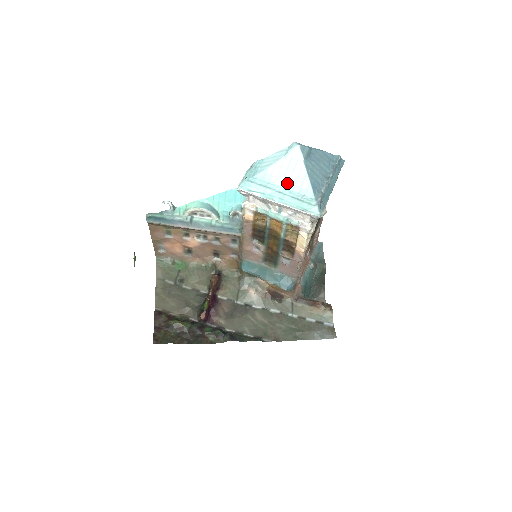
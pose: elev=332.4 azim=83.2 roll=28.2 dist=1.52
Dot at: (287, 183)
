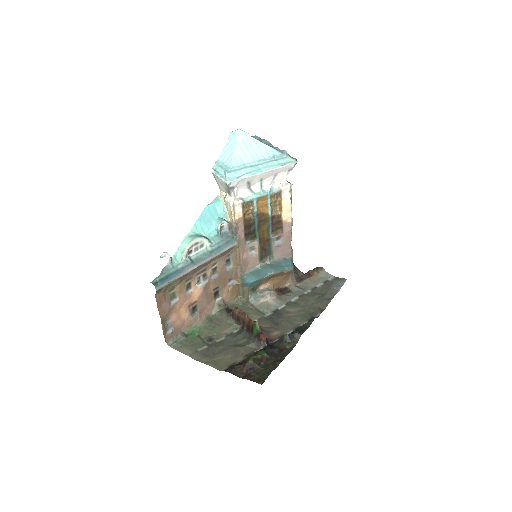
Dot at: (256, 156)
